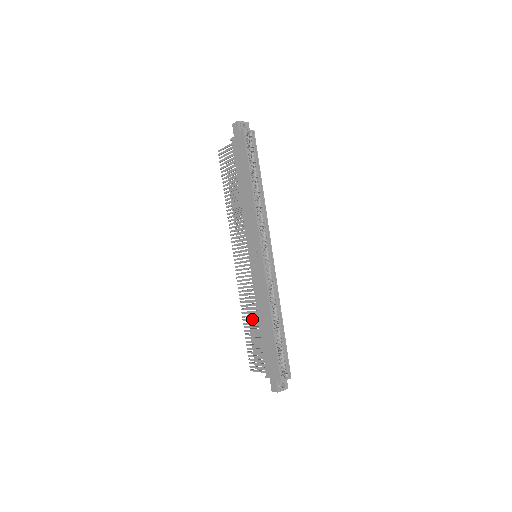
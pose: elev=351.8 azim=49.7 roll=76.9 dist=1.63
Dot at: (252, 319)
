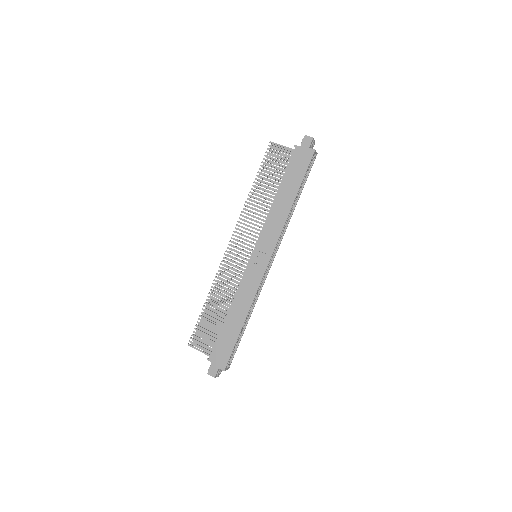
Dot at: (220, 305)
